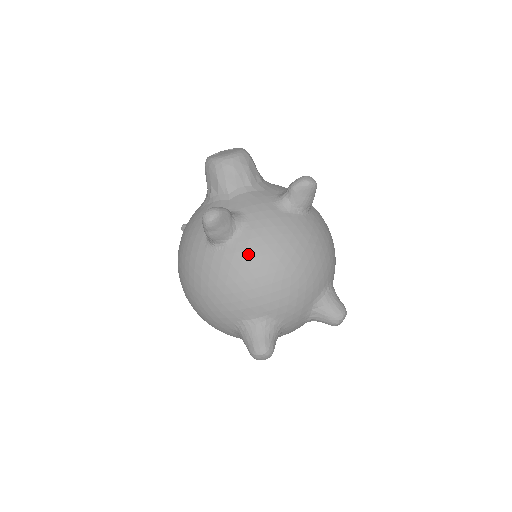
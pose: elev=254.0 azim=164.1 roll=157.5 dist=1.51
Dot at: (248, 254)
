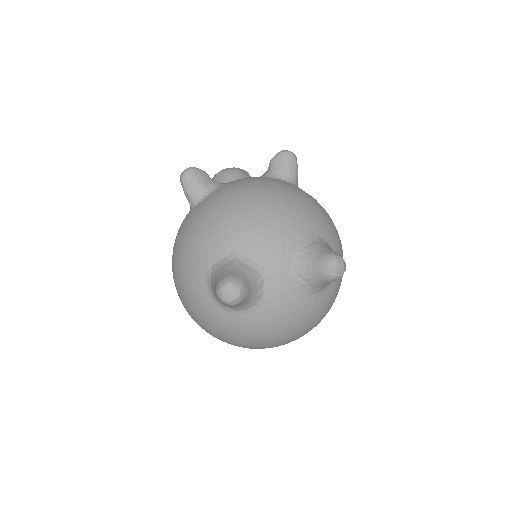
Dot at: (219, 197)
